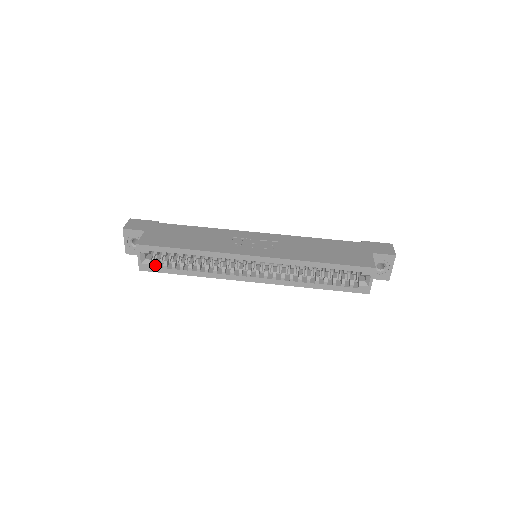
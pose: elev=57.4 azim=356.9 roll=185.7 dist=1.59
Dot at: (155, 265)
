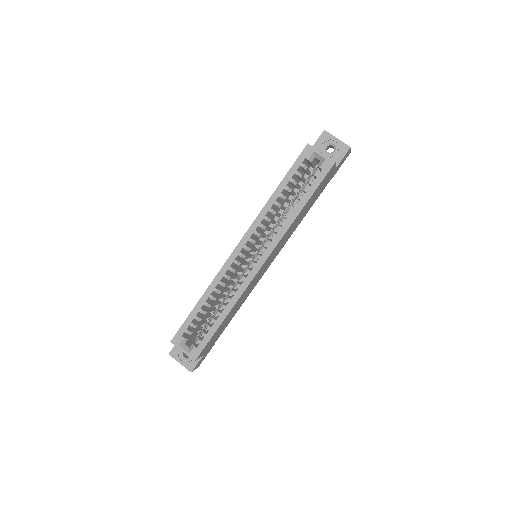
Dot at: (198, 342)
